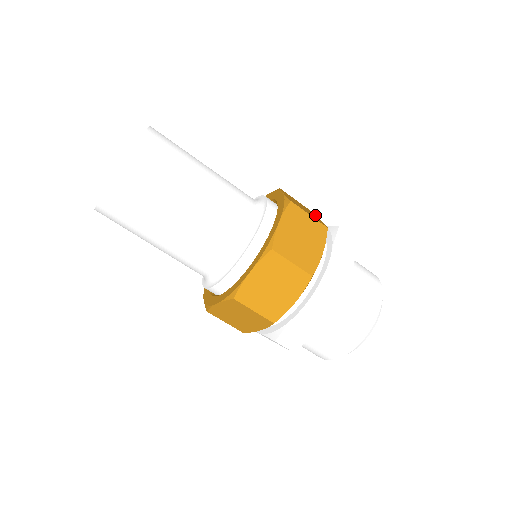
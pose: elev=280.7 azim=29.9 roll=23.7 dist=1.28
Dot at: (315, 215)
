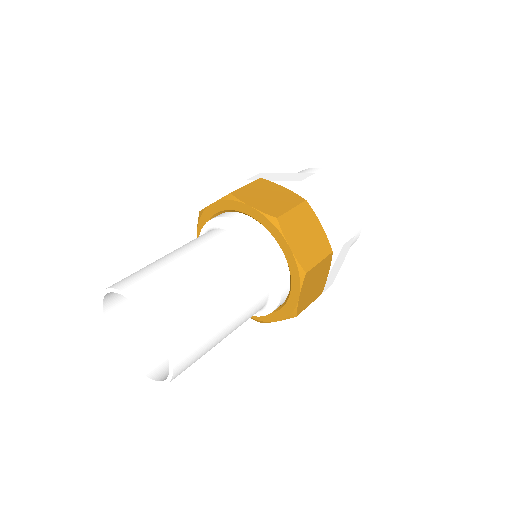
Dot at: (271, 184)
